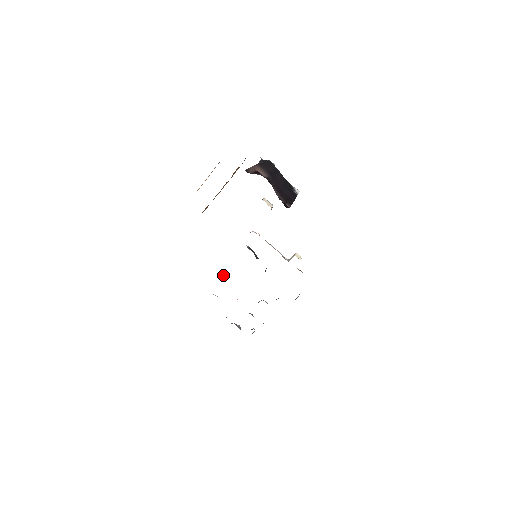
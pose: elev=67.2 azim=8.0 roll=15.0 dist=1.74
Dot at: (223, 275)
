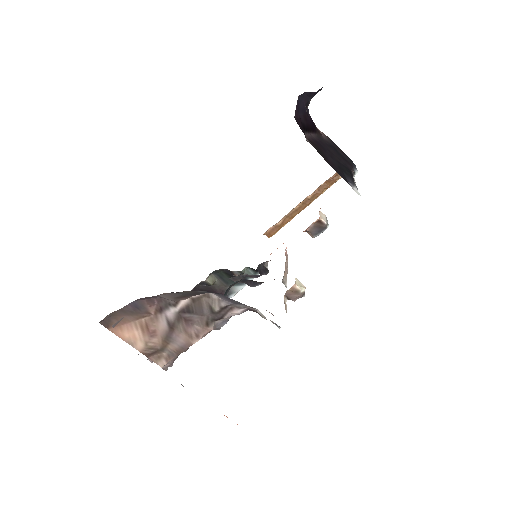
Dot at: (218, 290)
